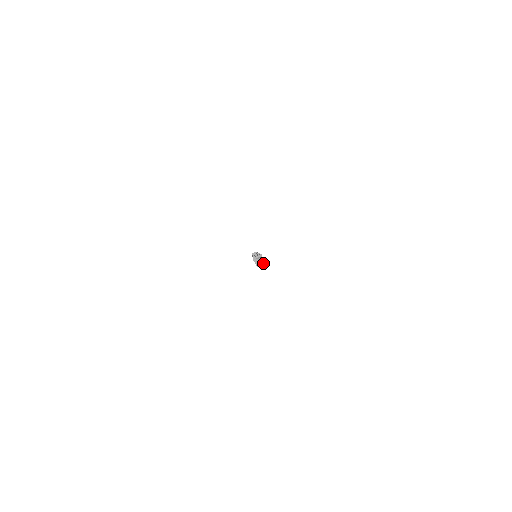
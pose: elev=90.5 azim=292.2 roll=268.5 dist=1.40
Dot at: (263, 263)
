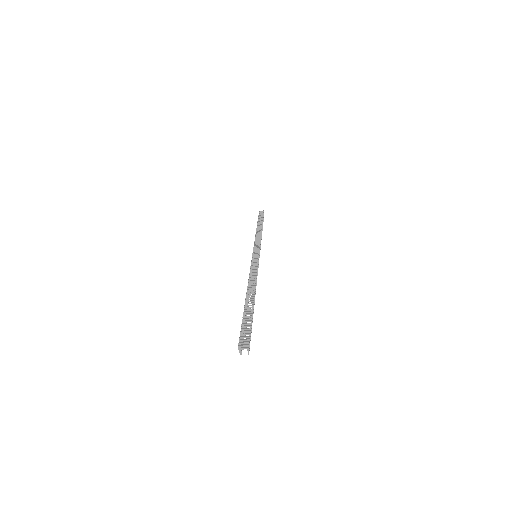
Dot at: occluded
